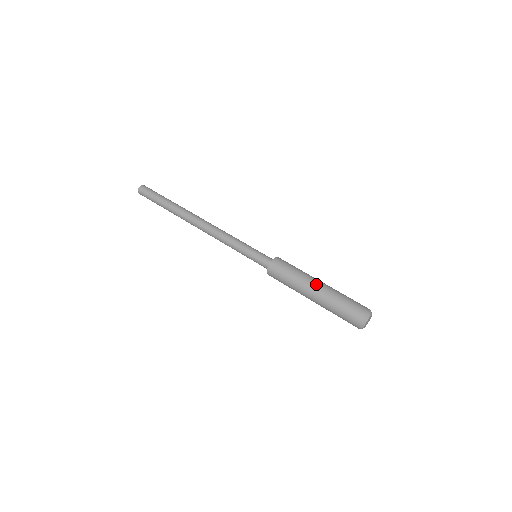
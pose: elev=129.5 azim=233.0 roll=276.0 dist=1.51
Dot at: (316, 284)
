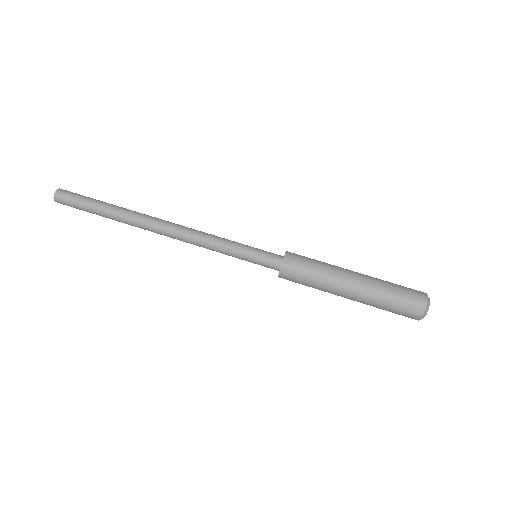
Dot at: (352, 271)
